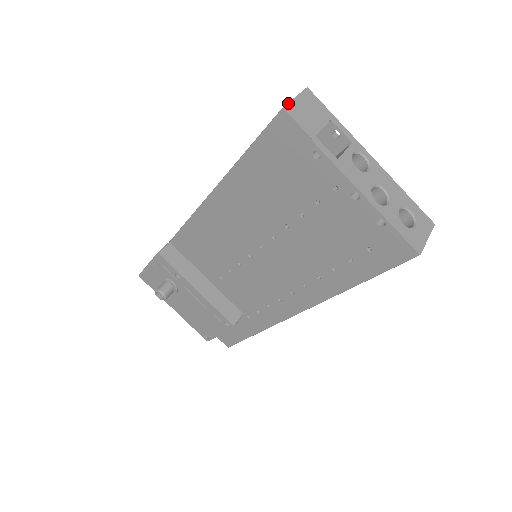
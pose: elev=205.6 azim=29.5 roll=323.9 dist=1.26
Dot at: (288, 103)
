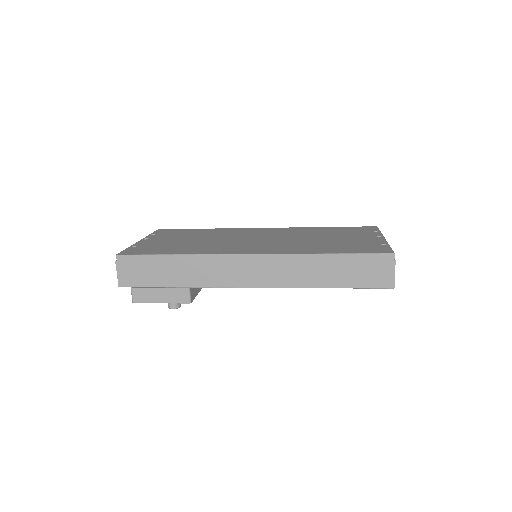
Dot at: occluded
